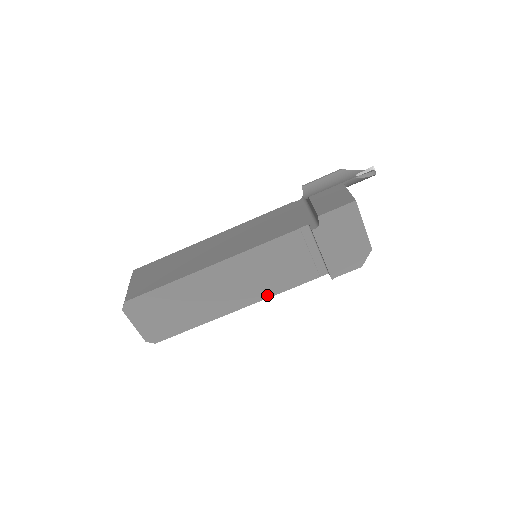
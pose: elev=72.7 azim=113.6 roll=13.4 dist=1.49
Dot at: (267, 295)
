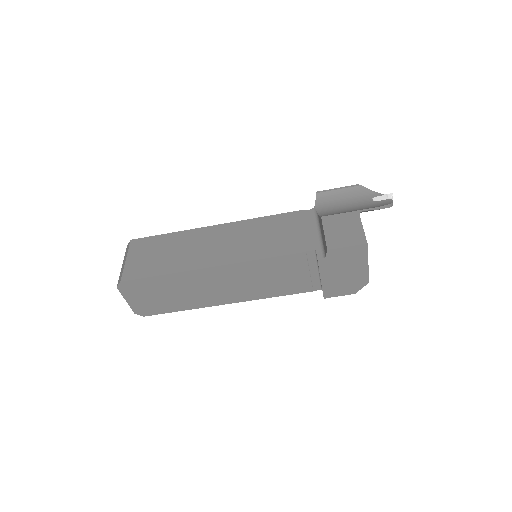
Dot at: (259, 297)
